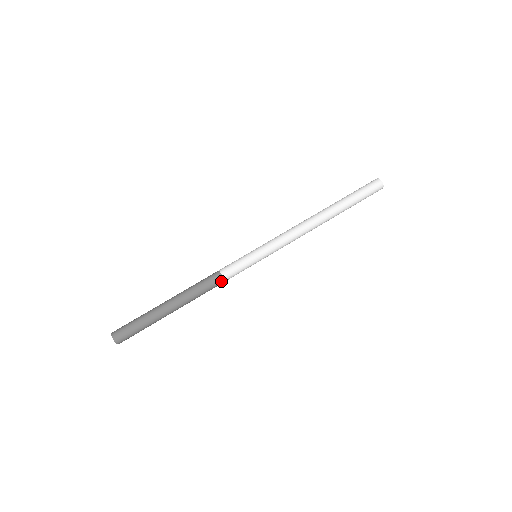
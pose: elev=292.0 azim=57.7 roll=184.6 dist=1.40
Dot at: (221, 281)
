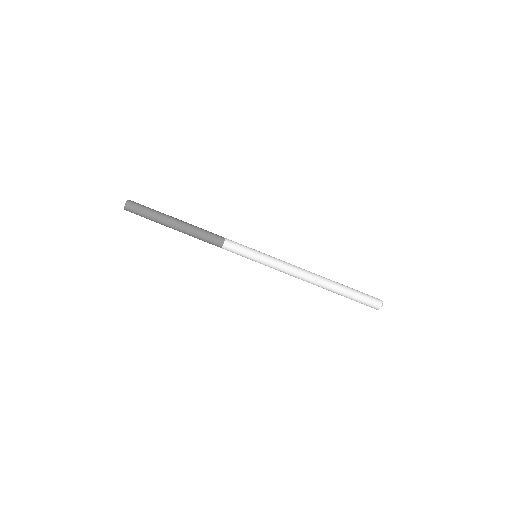
Dot at: (219, 246)
